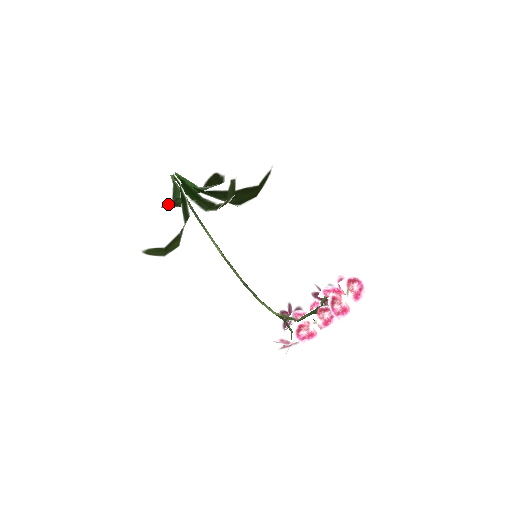
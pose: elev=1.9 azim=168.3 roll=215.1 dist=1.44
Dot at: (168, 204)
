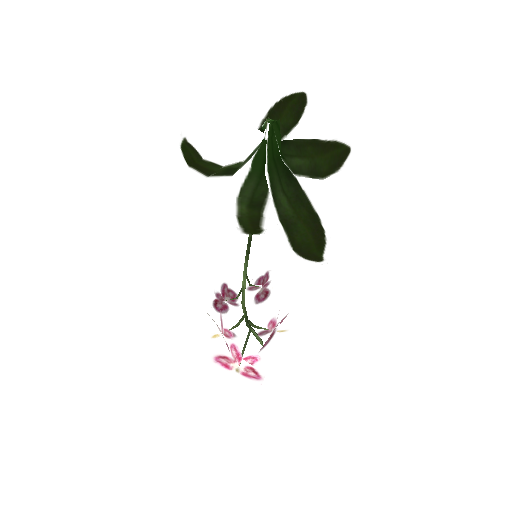
Dot at: (264, 119)
